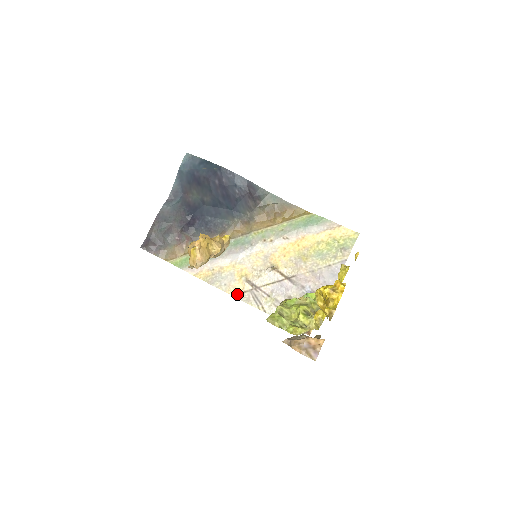
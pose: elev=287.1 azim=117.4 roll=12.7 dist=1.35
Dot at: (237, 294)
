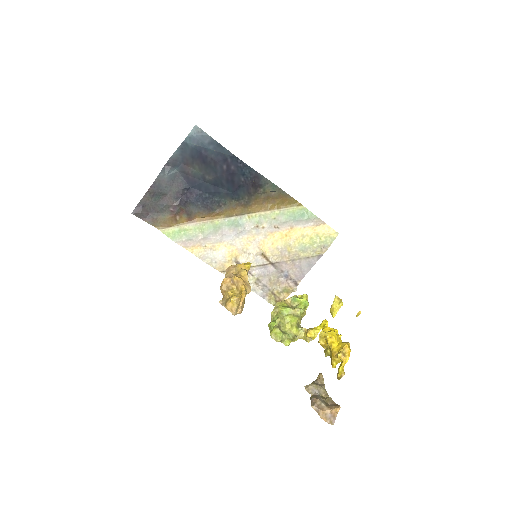
Dot at: (225, 271)
